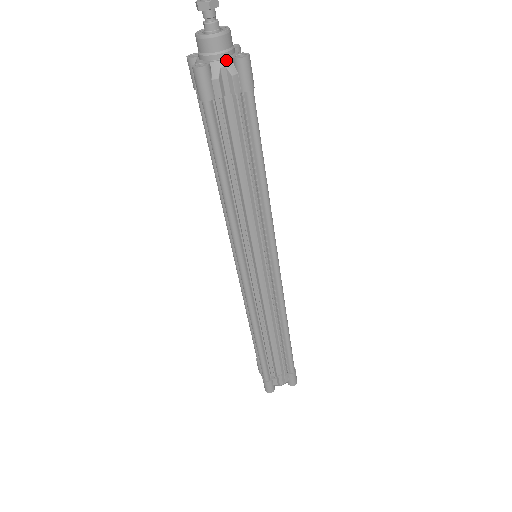
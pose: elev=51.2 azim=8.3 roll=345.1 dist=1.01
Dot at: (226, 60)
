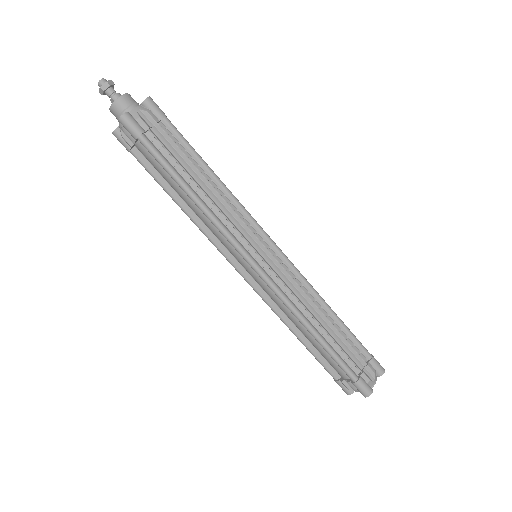
Dot at: (138, 107)
